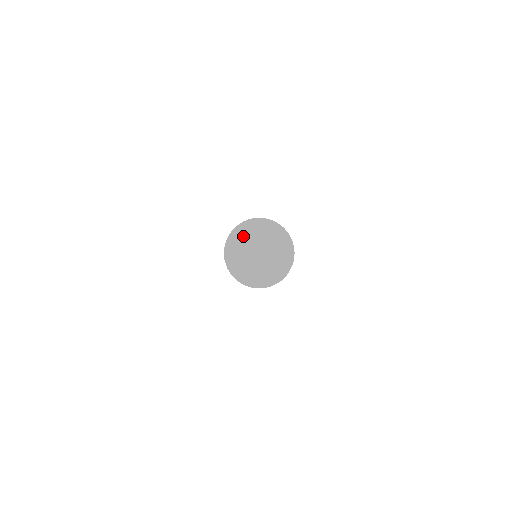
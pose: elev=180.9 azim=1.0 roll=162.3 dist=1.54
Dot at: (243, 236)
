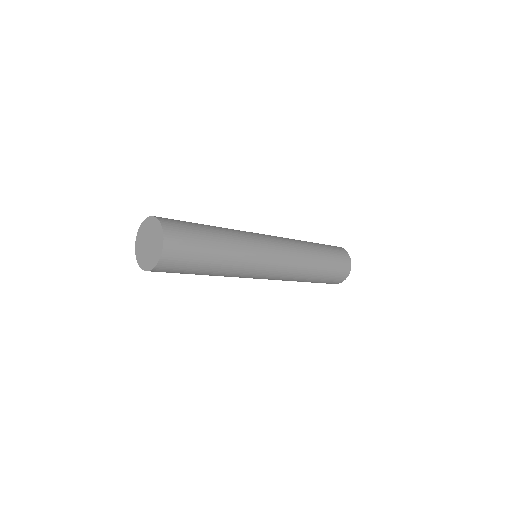
Dot at: (151, 225)
